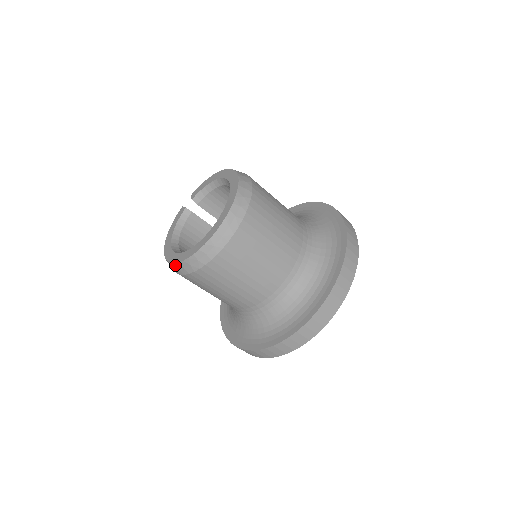
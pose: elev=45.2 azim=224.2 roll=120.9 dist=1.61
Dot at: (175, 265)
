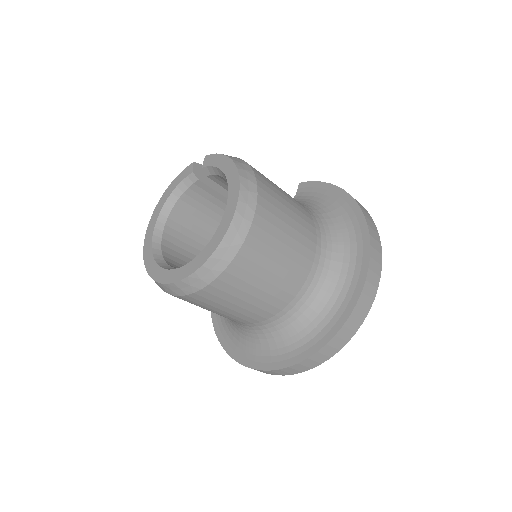
Dot at: (145, 259)
